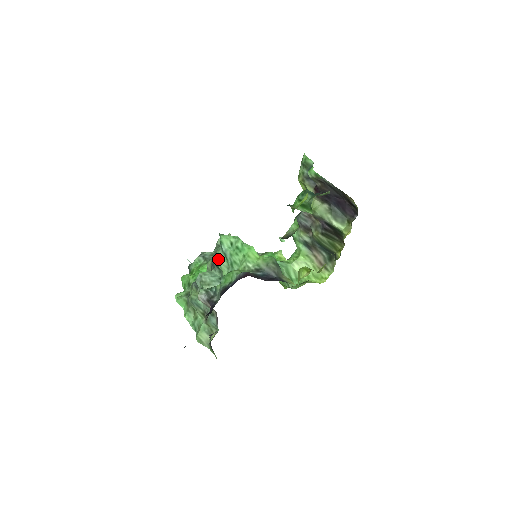
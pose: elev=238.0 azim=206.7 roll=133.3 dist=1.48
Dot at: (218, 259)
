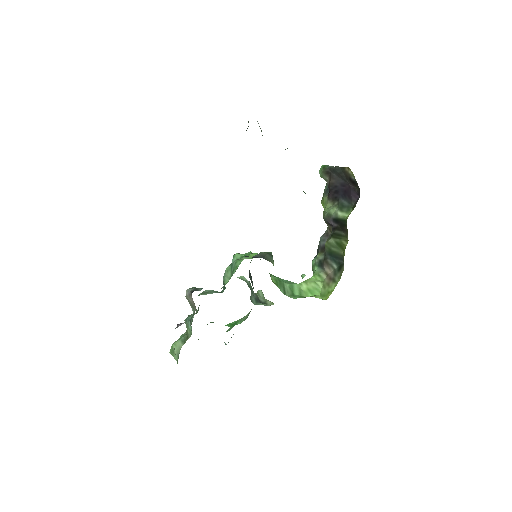
Dot at: (225, 273)
